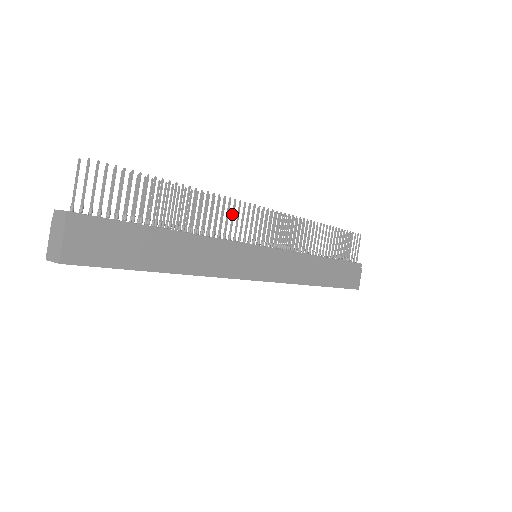
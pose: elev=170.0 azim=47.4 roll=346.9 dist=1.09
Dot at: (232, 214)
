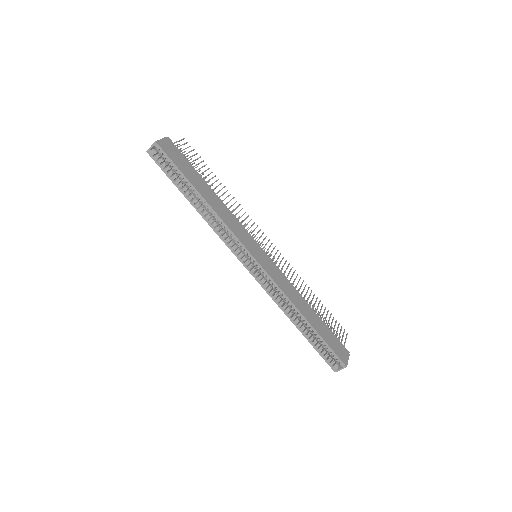
Dot at: (245, 218)
